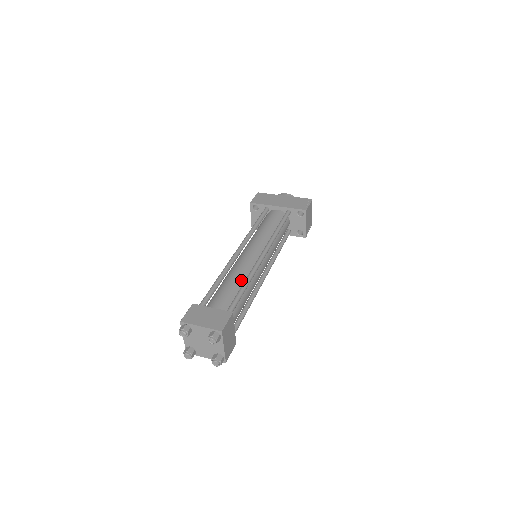
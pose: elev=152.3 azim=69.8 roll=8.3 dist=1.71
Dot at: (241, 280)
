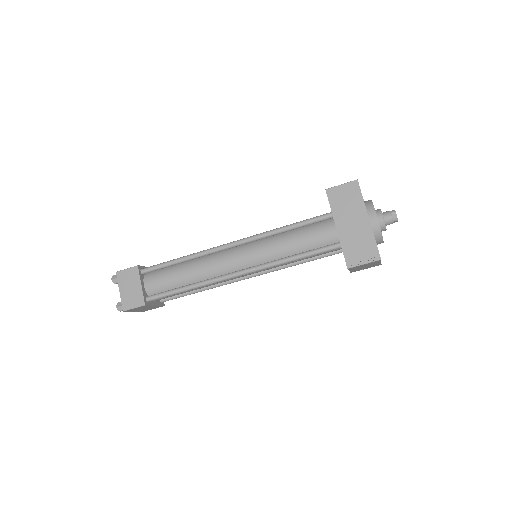
Dot at: (194, 279)
